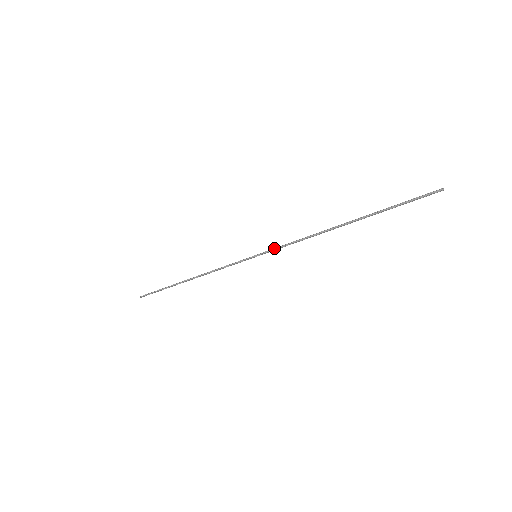
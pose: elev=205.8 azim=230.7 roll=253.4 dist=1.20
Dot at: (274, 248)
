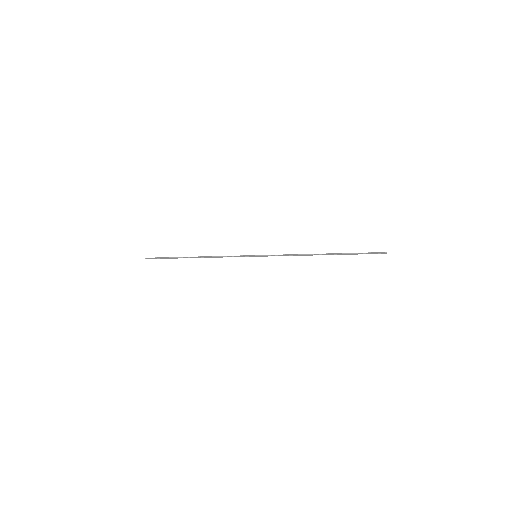
Dot at: (271, 255)
